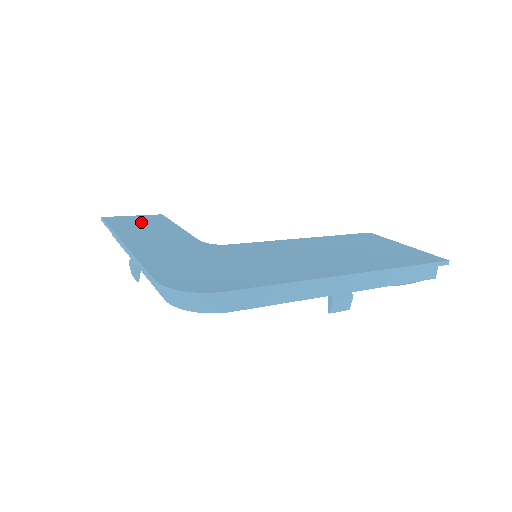
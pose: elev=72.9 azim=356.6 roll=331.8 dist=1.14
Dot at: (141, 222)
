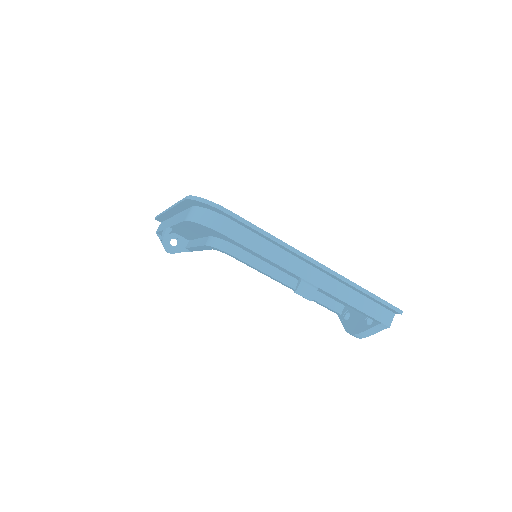
Dot at: occluded
